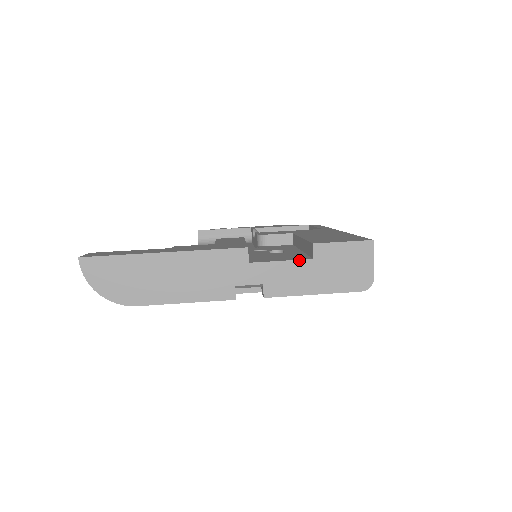
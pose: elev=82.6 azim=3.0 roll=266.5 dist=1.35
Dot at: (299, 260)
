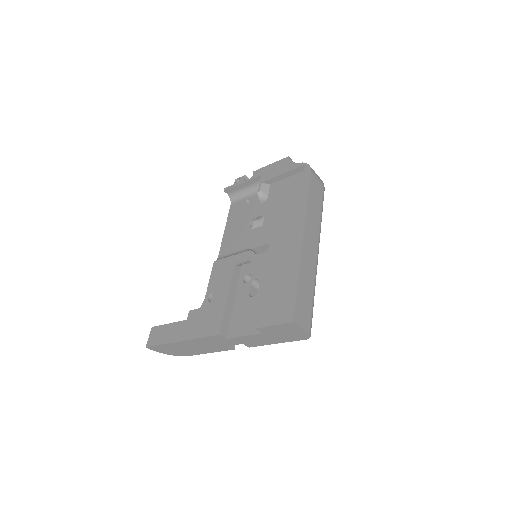
Dot at: (254, 335)
